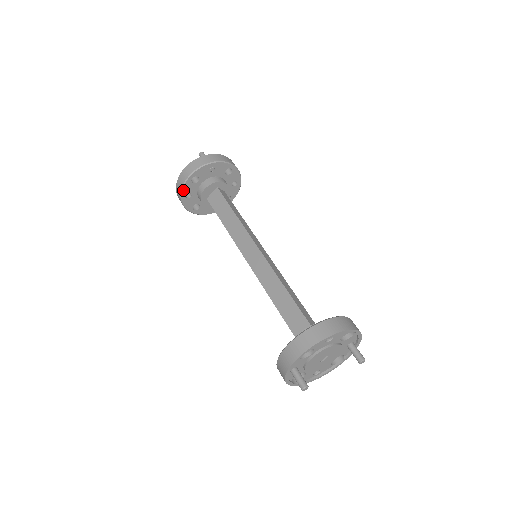
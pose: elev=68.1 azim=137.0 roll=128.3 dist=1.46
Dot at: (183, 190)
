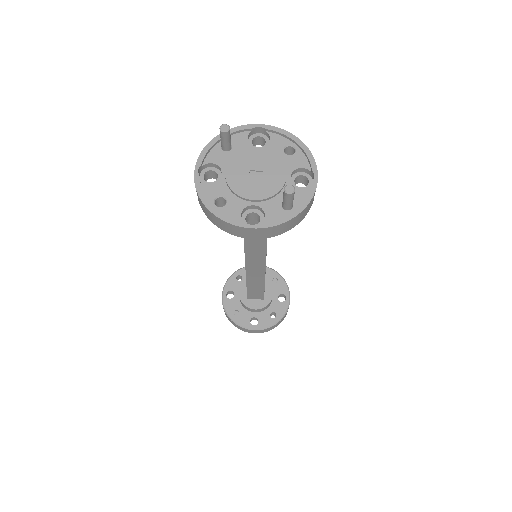
Dot at: (242, 269)
